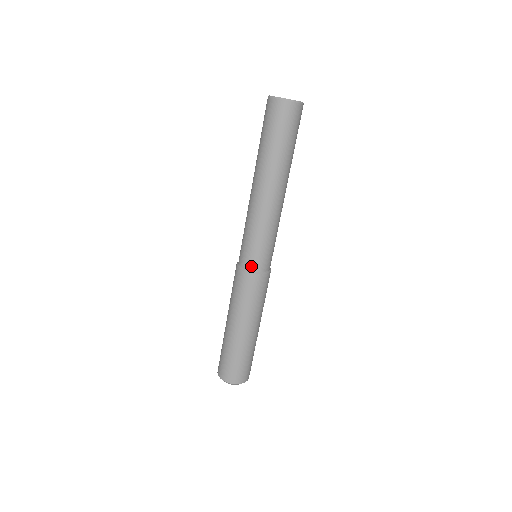
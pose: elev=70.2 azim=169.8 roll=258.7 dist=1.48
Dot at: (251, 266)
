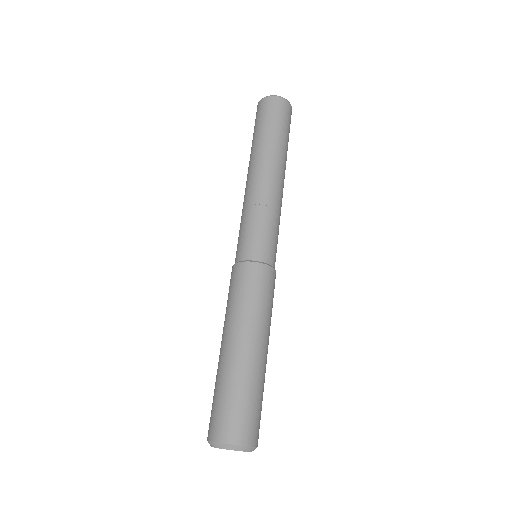
Dot at: (253, 255)
